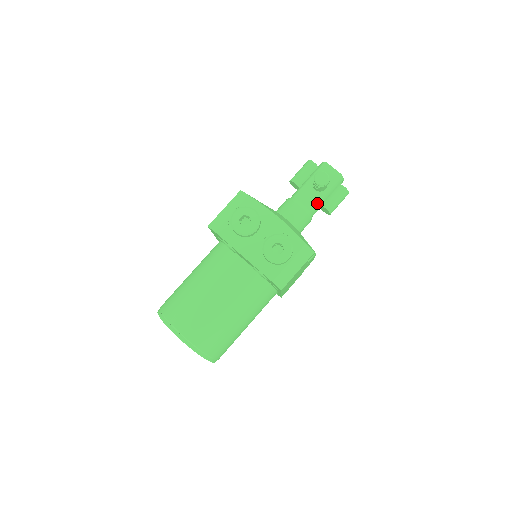
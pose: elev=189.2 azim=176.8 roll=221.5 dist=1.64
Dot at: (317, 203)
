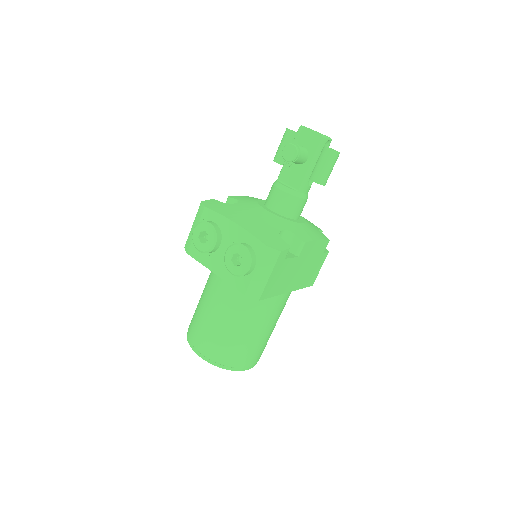
Dot at: (302, 179)
